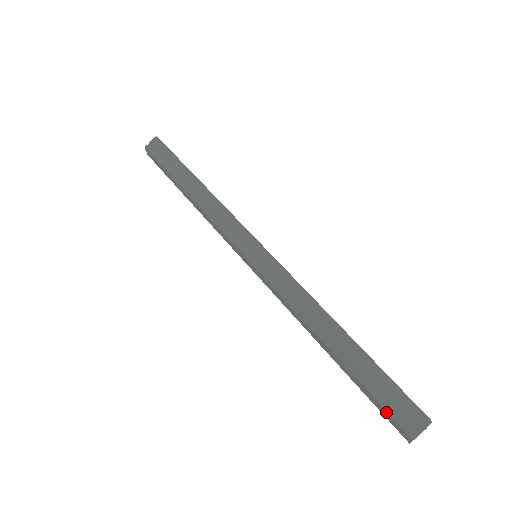
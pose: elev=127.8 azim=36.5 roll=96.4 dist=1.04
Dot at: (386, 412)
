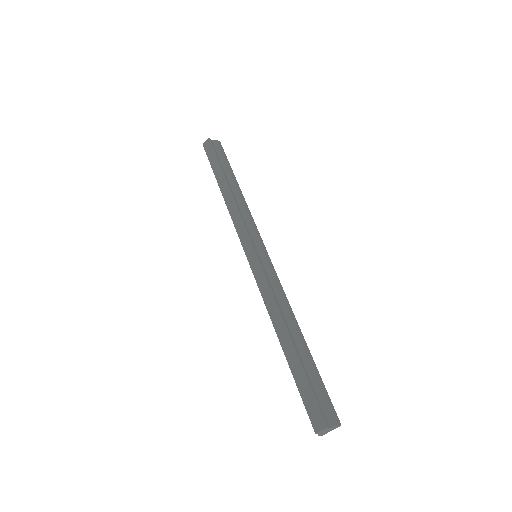
Dot at: (314, 401)
